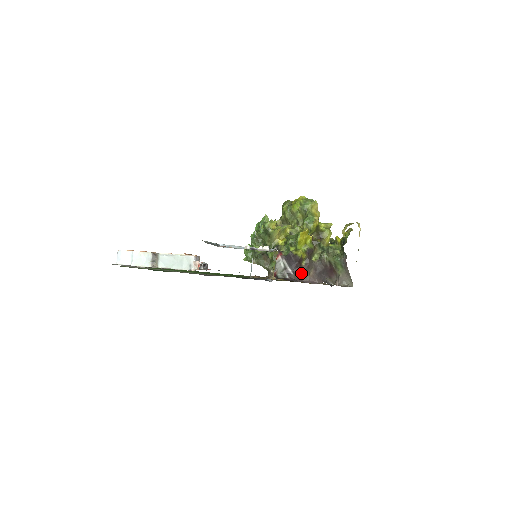
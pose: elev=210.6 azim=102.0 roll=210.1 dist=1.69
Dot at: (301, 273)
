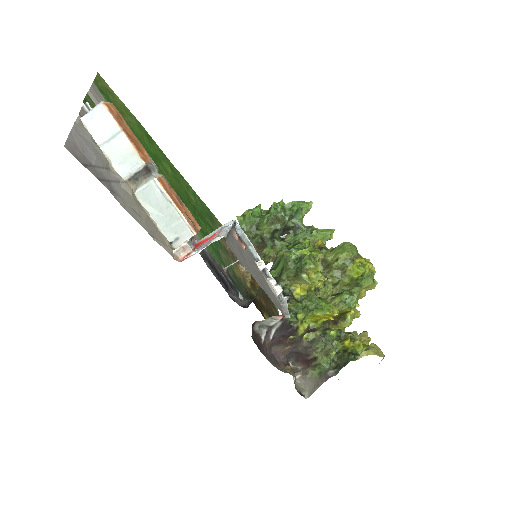
Dot at: (279, 343)
